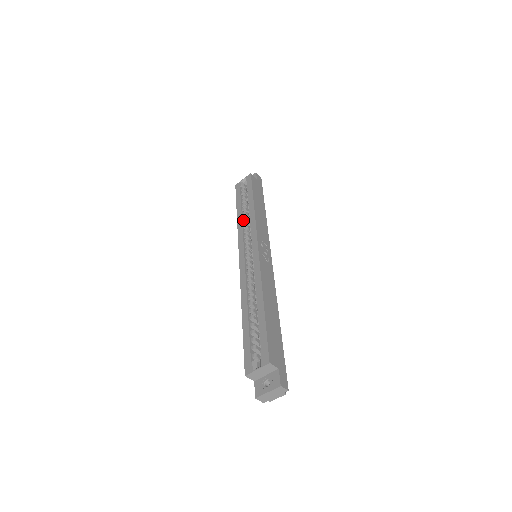
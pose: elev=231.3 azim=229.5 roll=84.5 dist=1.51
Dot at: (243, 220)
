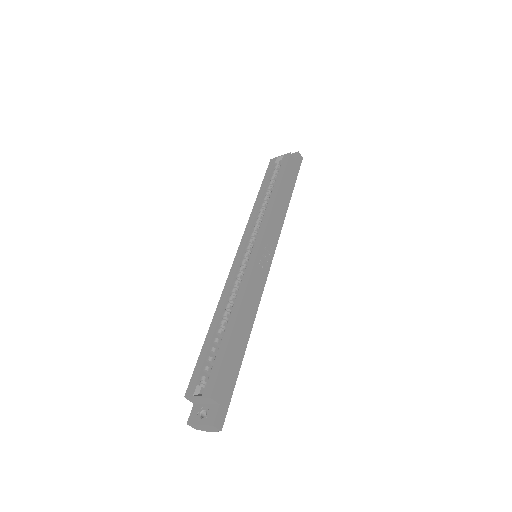
Dot at: (260, 207)
